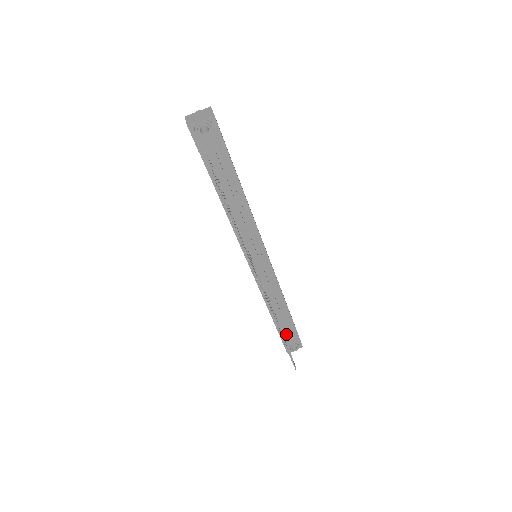
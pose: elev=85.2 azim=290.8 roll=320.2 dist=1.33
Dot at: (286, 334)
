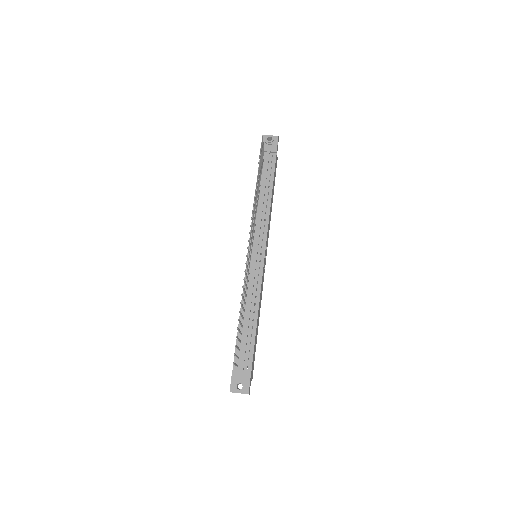
Dot at: (241, 362)
